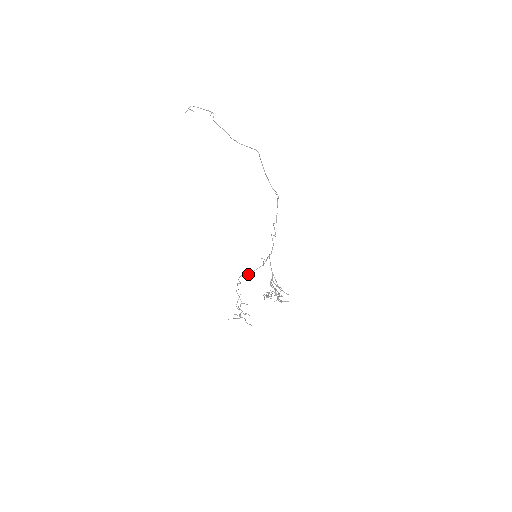
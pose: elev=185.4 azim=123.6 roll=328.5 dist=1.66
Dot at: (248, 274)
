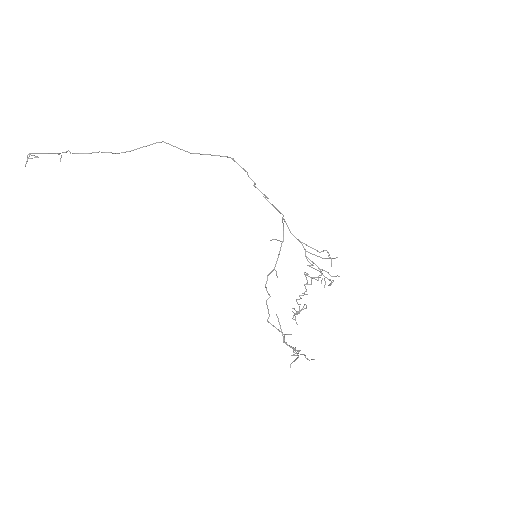
Dot at: (273, 269)
